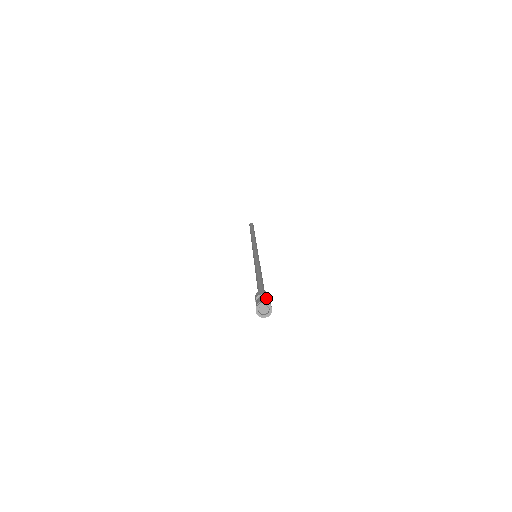
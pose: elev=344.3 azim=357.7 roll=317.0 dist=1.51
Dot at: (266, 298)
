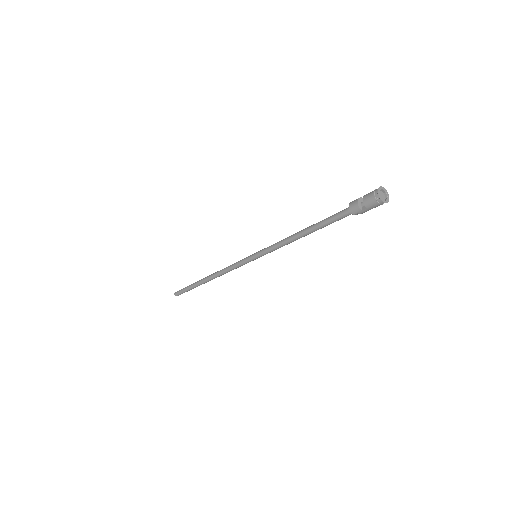
Dot at: (369, 193)
